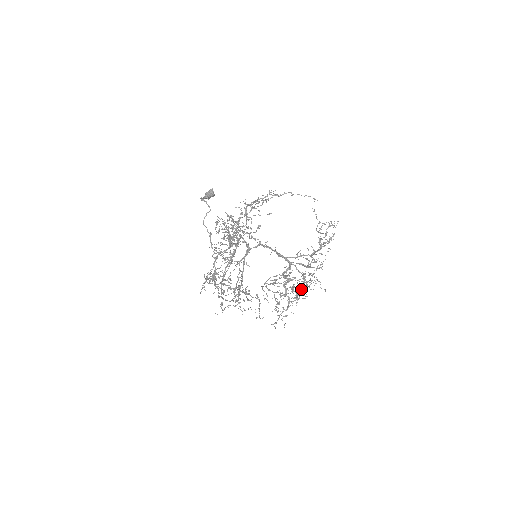
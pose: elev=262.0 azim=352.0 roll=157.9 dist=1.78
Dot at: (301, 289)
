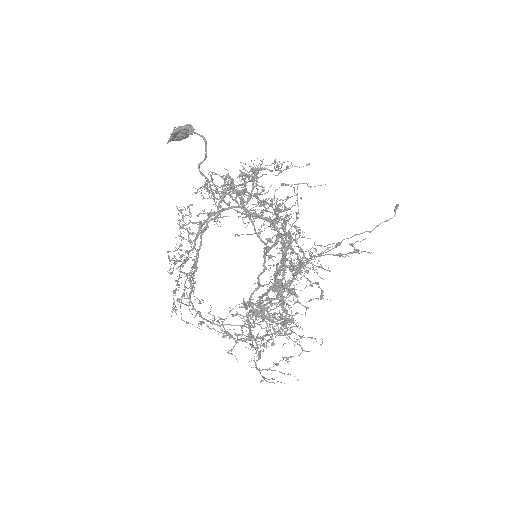
Dot at: occluded
